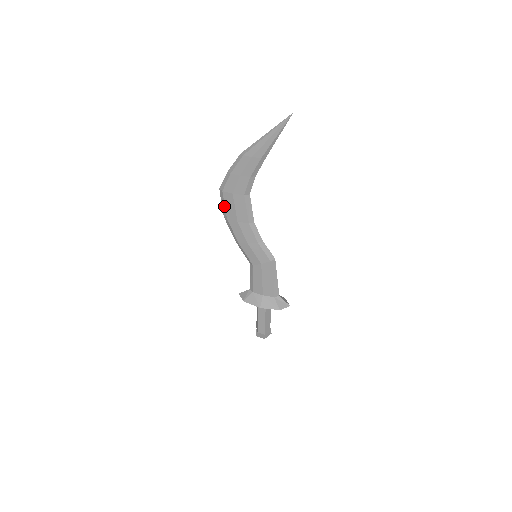
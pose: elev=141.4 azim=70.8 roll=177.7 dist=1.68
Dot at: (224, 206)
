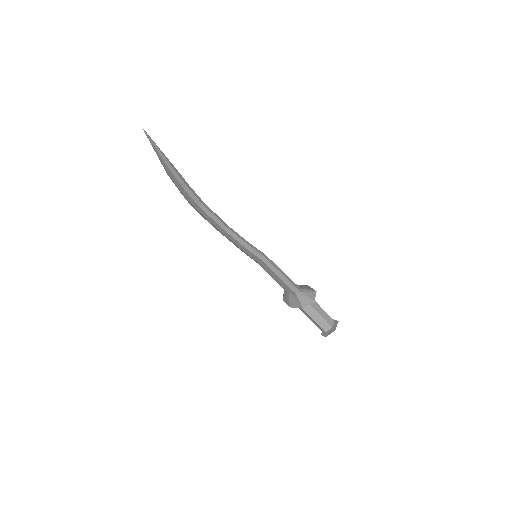
Dot at: occluded
